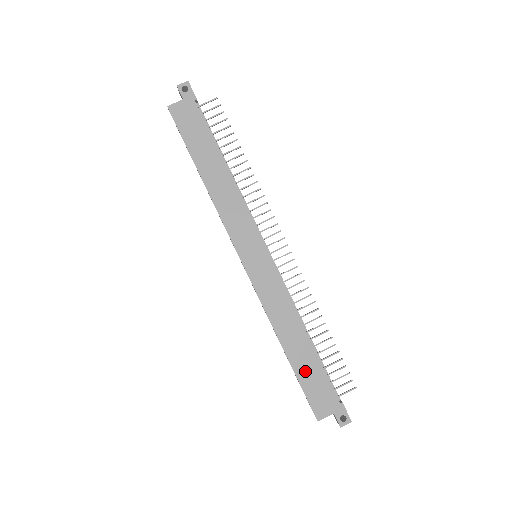
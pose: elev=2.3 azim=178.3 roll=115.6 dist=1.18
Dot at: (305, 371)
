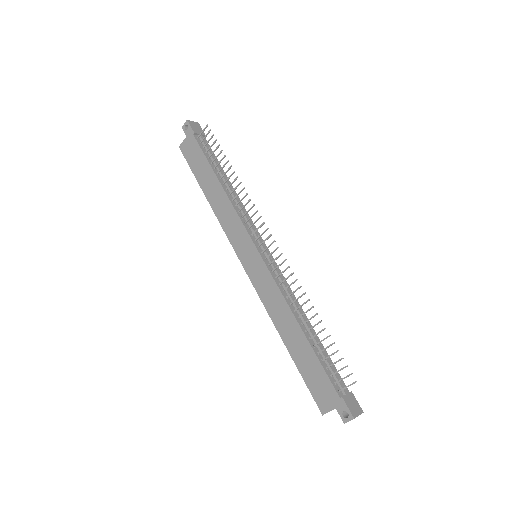
Dot at: (304, 363)
